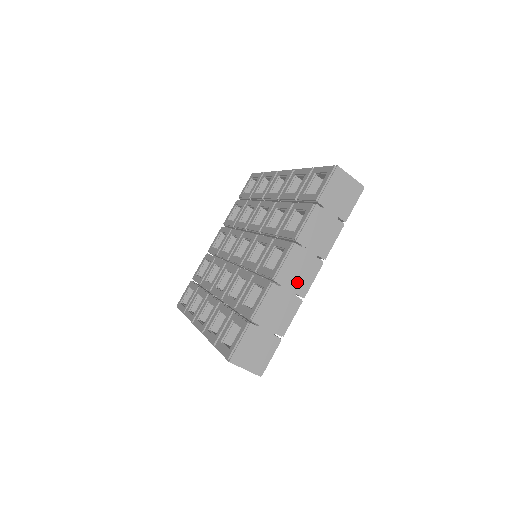
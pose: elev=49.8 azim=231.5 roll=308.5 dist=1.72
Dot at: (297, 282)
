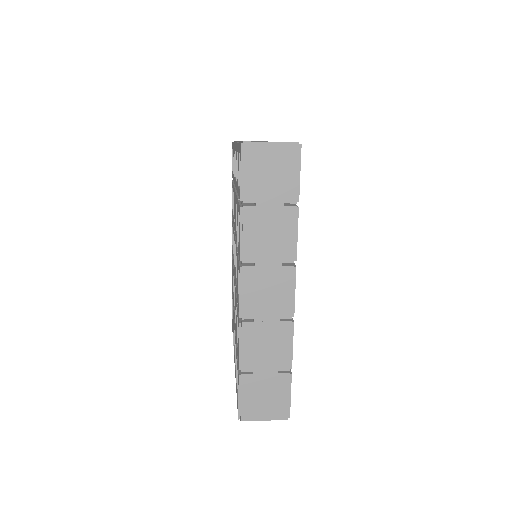
Dot at: (273, 306)
